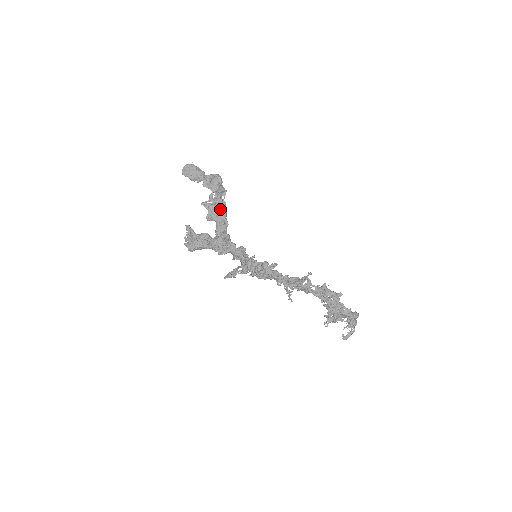
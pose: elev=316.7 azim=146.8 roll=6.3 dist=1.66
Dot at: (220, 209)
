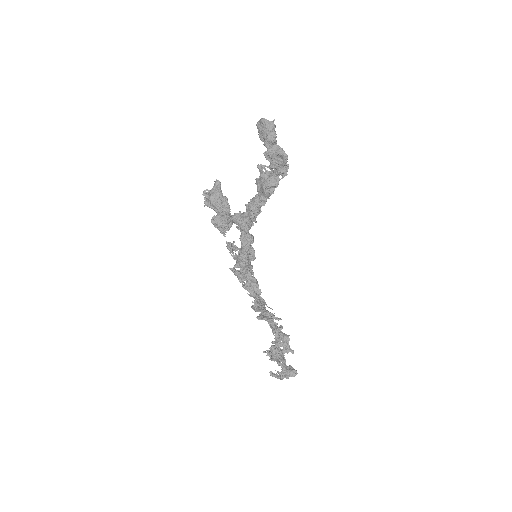
Dot at: (266, 187)
